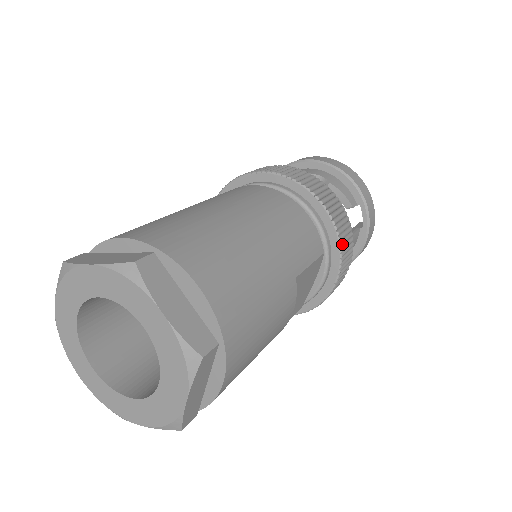
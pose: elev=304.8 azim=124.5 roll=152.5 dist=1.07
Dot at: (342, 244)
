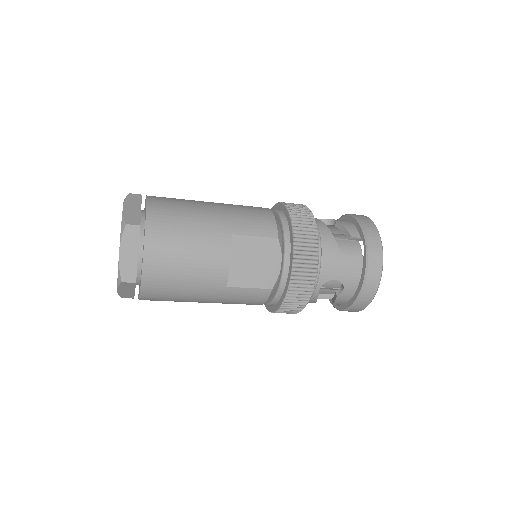
Dot at: (296, 235)
